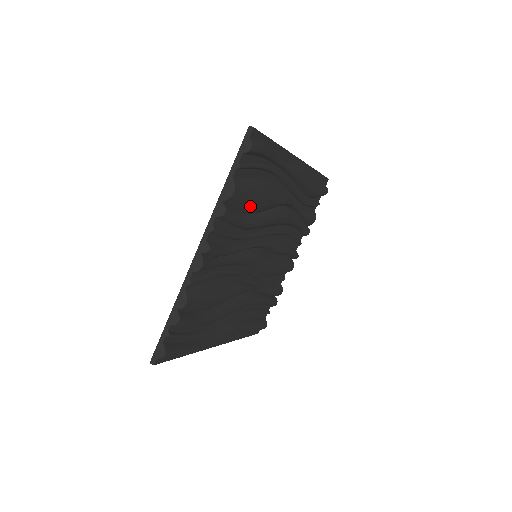
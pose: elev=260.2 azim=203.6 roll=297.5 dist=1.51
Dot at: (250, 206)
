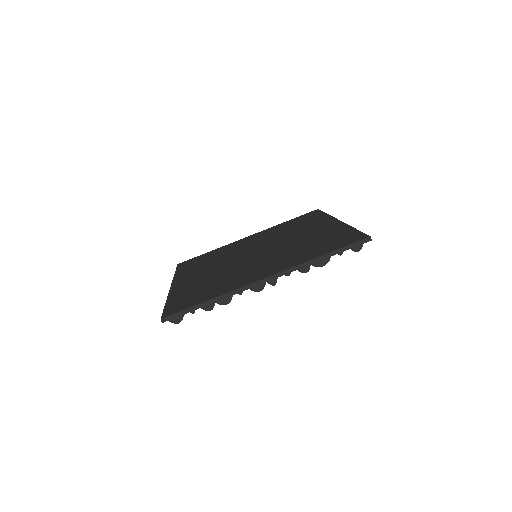
Dot at: occluded
